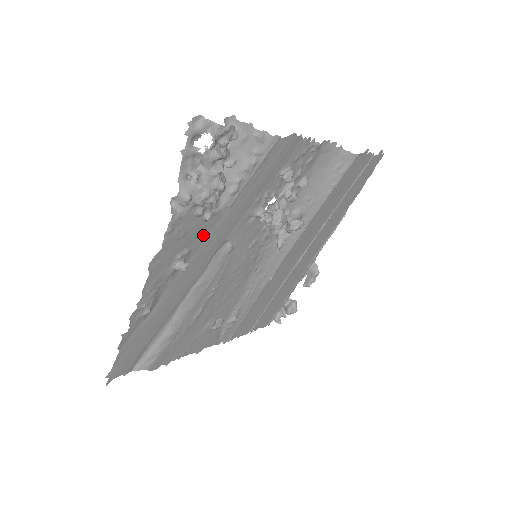
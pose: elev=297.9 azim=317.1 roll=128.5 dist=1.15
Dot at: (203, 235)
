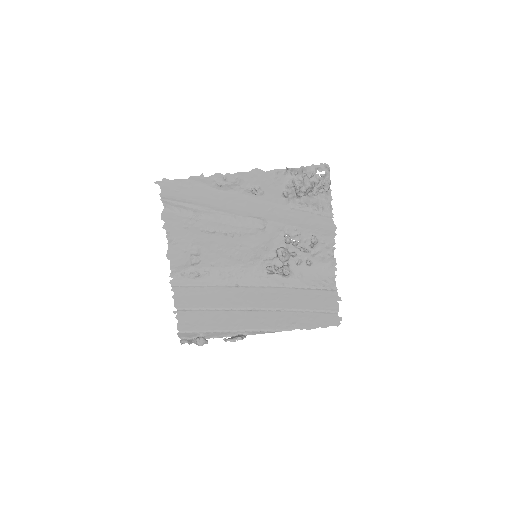
Dot at: (272, 199)
